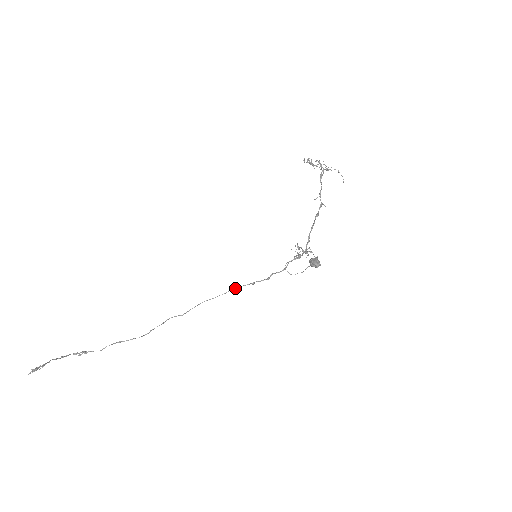
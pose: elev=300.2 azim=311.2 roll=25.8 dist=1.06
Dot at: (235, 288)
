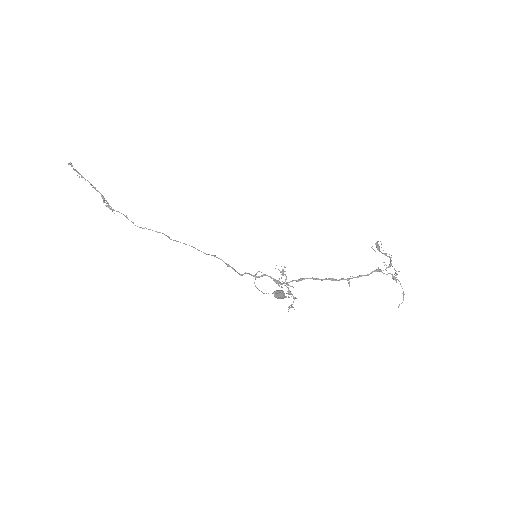
Dot at: (215, 256)
